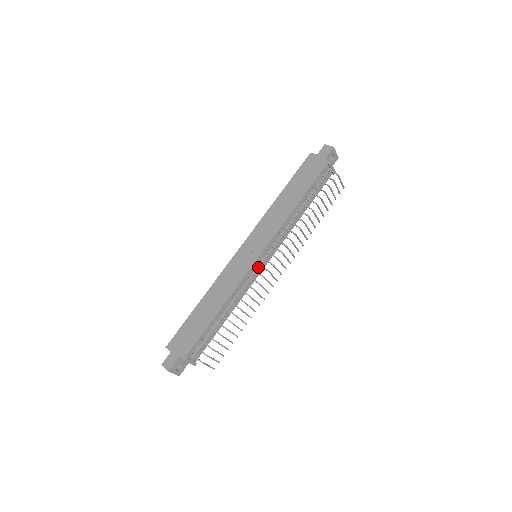
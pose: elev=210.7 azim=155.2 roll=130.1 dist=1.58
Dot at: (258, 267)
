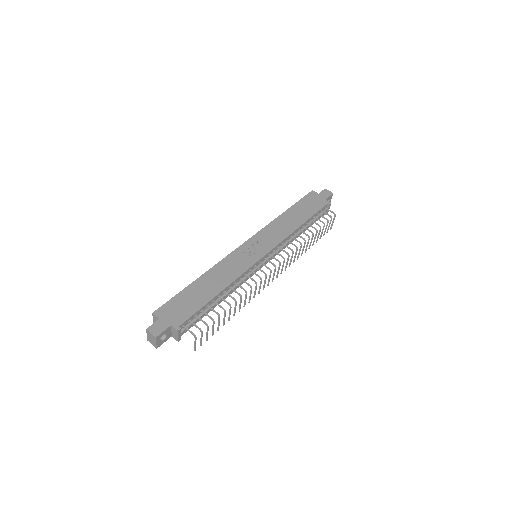
Dot at: (259, 265)
